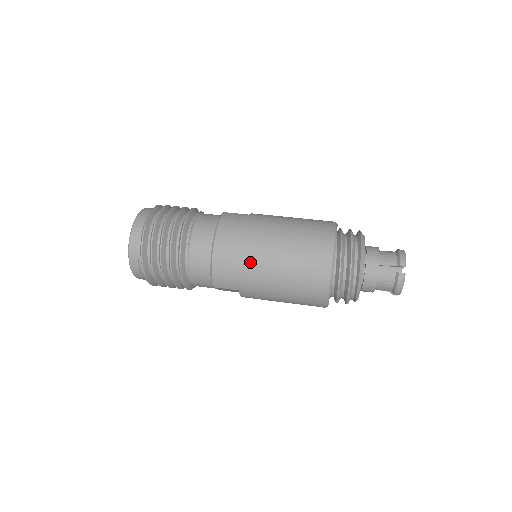
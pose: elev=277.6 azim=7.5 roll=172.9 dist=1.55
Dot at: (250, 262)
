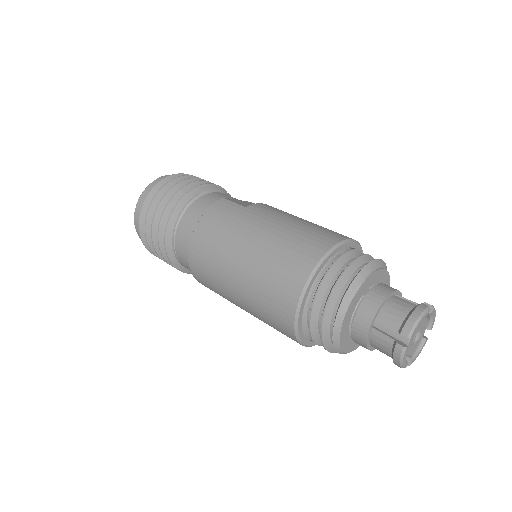
Dot at: (219, 270)
